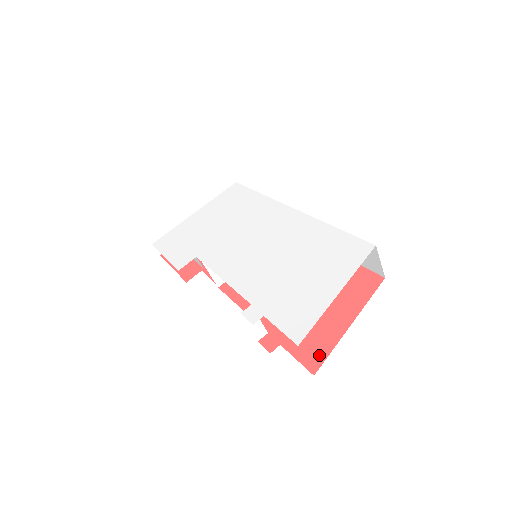
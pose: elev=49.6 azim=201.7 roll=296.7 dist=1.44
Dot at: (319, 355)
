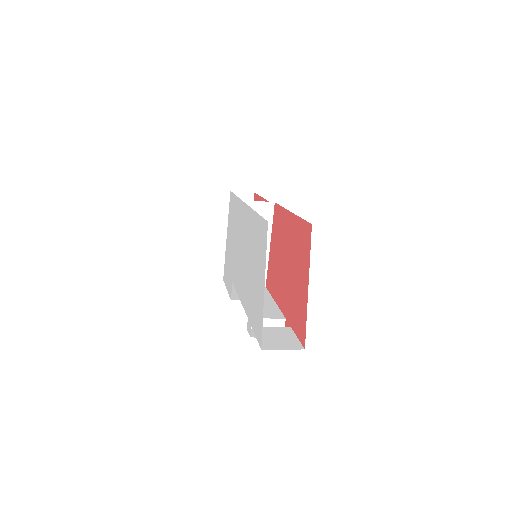
Dot at: (303, 328)
